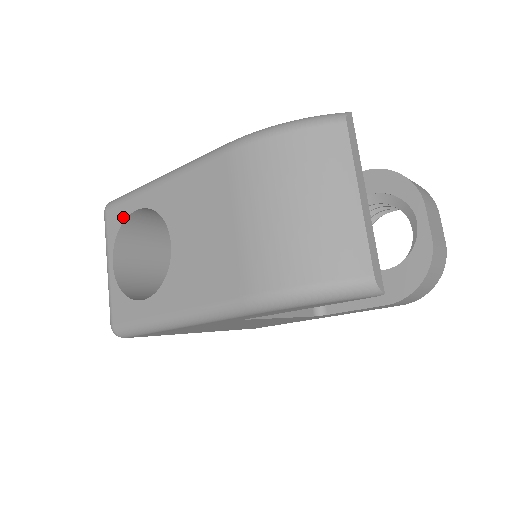
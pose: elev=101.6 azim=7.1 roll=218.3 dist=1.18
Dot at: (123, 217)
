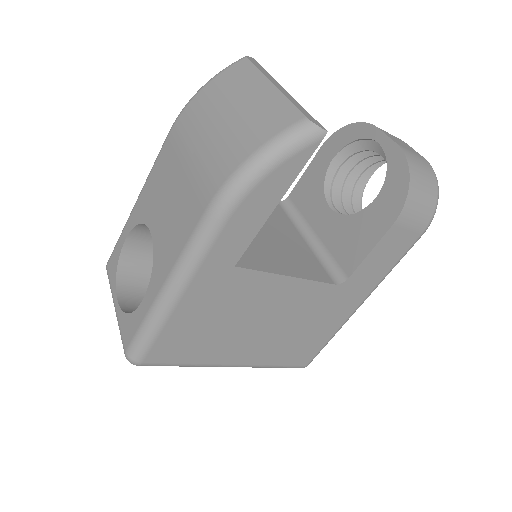
Dot at: (118, 256)
